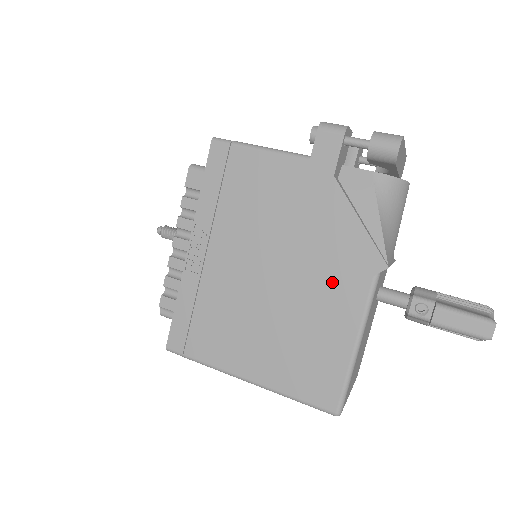
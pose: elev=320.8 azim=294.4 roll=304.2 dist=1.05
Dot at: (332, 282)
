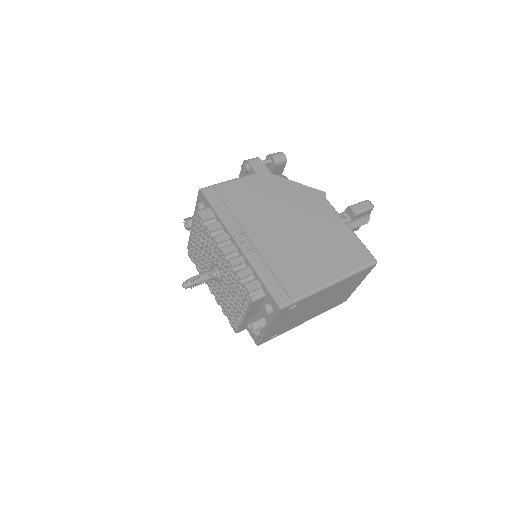
Dot at: (315, 211)
